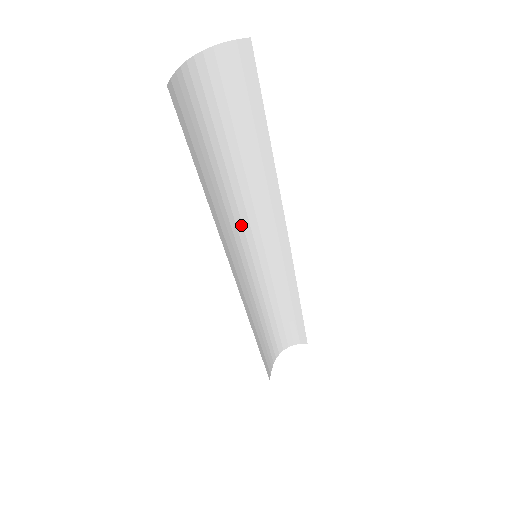
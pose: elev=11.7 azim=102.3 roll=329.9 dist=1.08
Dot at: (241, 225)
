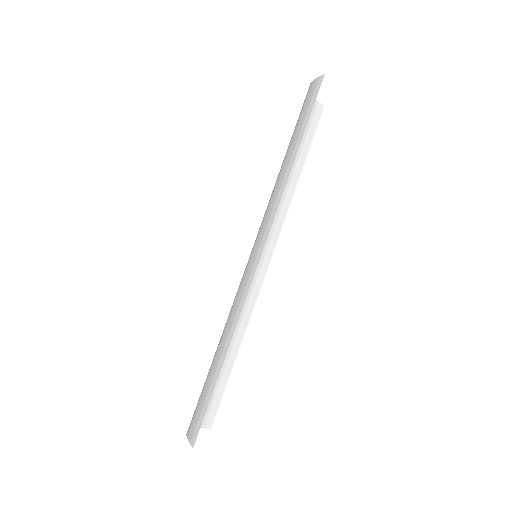
Dot at: occluded
